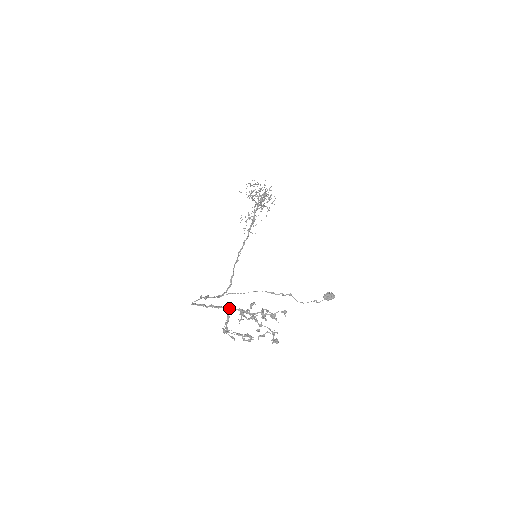
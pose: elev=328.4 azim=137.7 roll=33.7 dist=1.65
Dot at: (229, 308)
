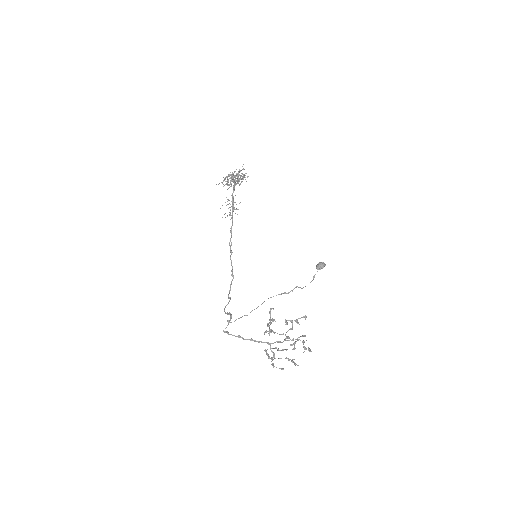
Dot at: (270, 344)
